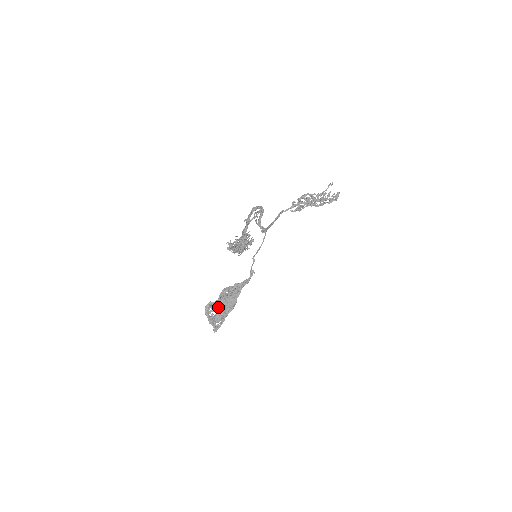
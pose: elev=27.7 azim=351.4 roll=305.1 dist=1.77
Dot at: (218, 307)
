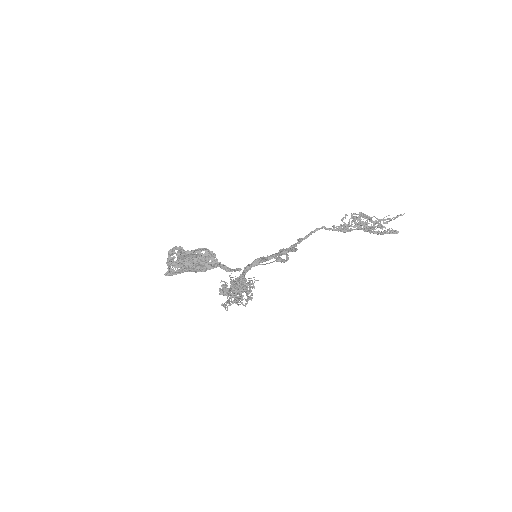
Dot at: (184, 263)
